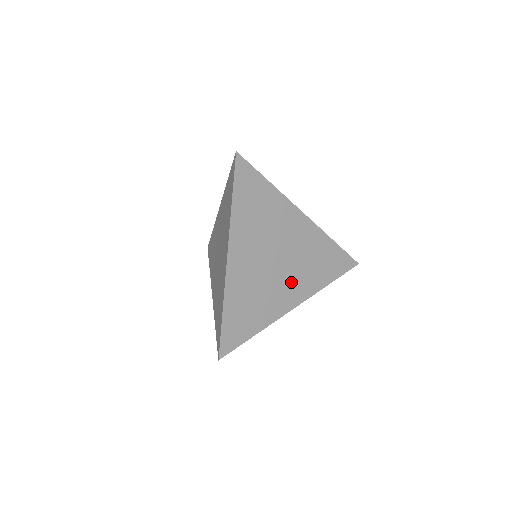
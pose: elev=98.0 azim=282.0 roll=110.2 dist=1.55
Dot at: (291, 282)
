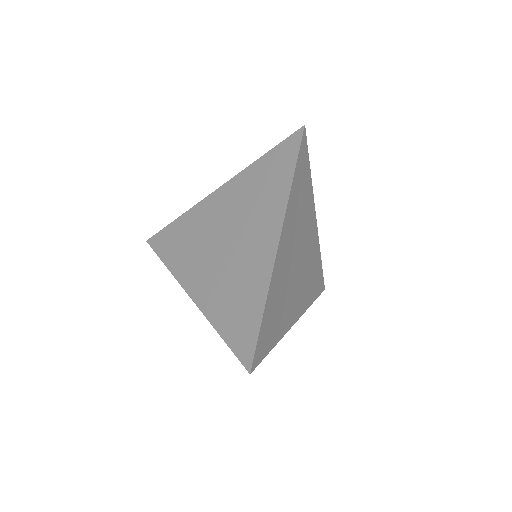
Dot at: (307, 234)
